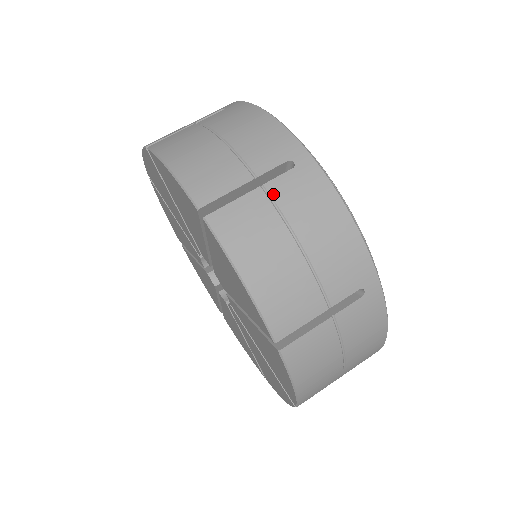
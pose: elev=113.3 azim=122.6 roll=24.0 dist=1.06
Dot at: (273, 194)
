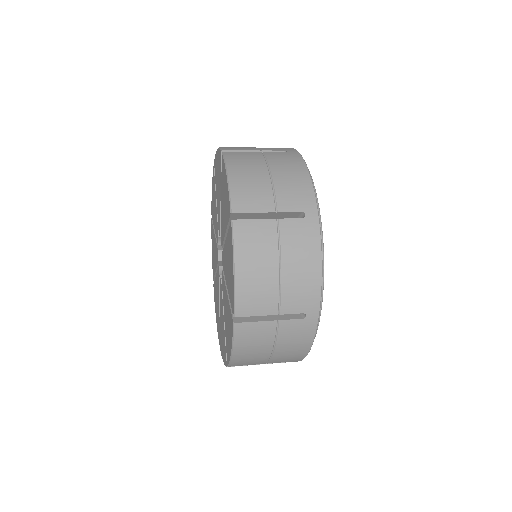
Dot at: (267, 155)
